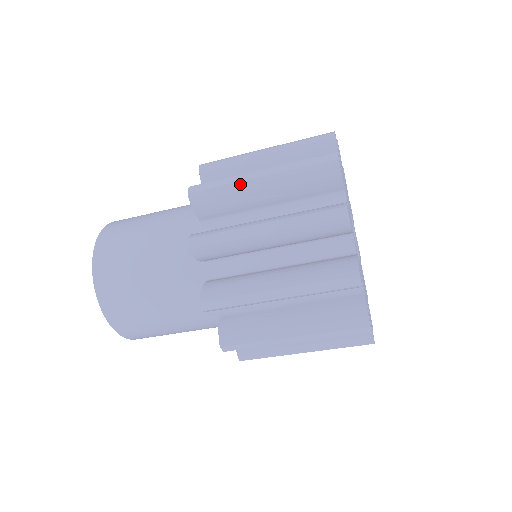
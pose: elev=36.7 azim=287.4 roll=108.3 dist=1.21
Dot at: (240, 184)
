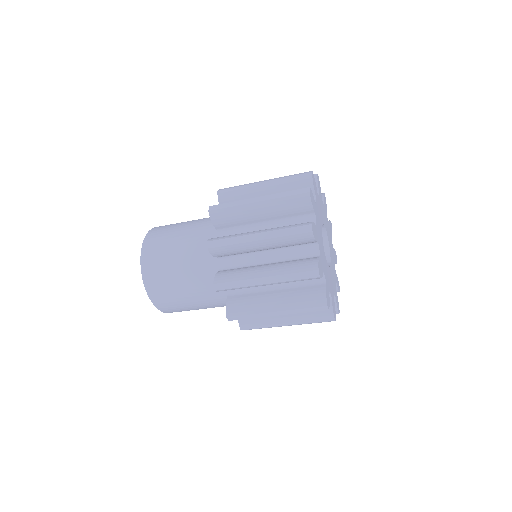
Dot at: (250, 186)
